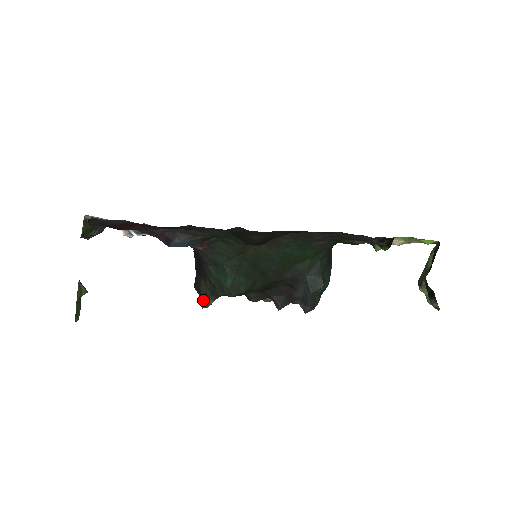
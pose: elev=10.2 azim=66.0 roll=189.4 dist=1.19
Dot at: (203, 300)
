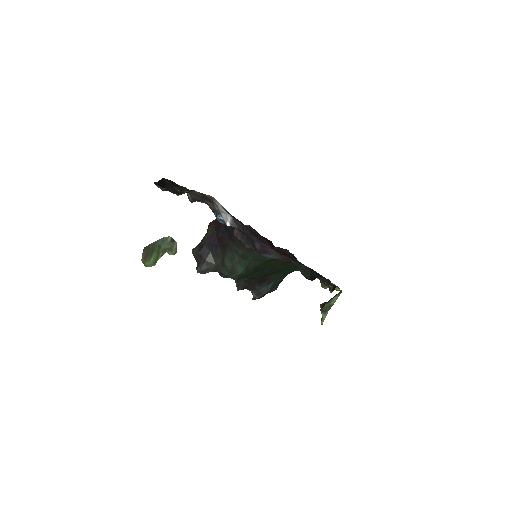
Dot at: (204, 268)
